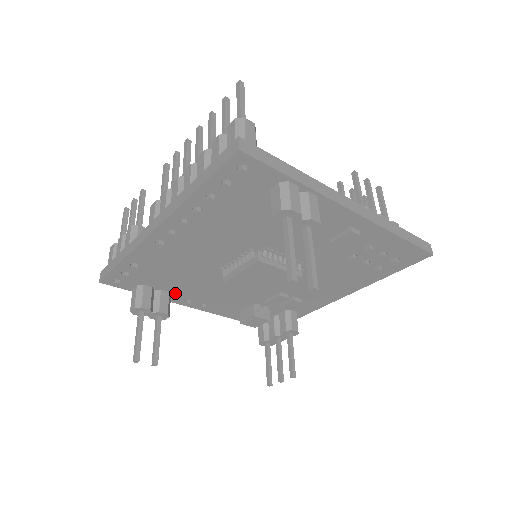
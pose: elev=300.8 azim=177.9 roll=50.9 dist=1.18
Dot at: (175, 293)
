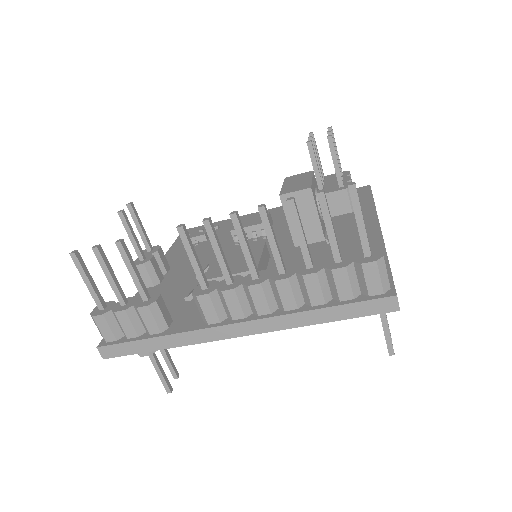
Dot at: occluded
